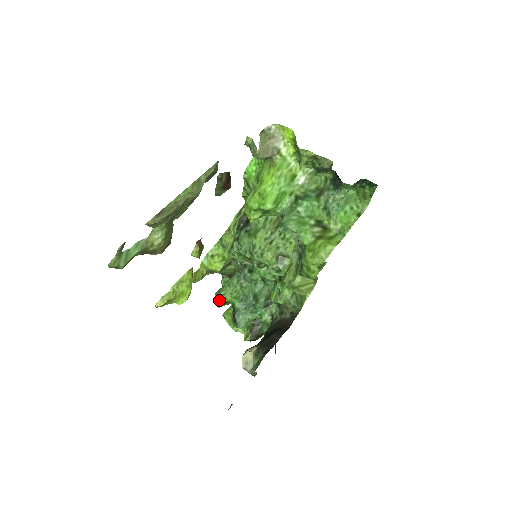
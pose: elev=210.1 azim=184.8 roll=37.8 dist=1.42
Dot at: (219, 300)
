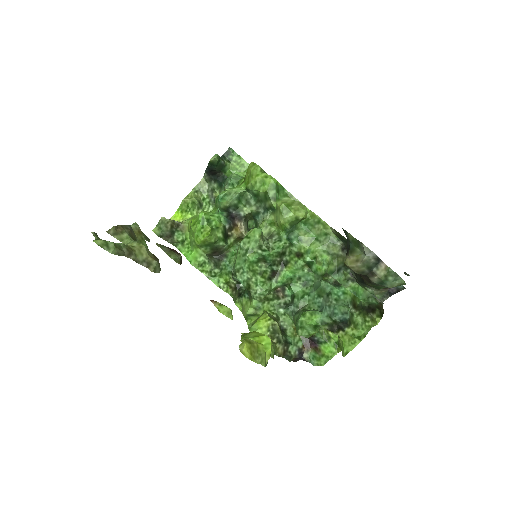
Dot at: (305, 330)
